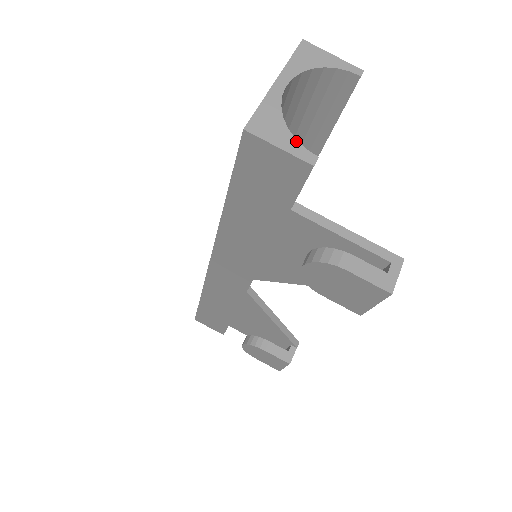
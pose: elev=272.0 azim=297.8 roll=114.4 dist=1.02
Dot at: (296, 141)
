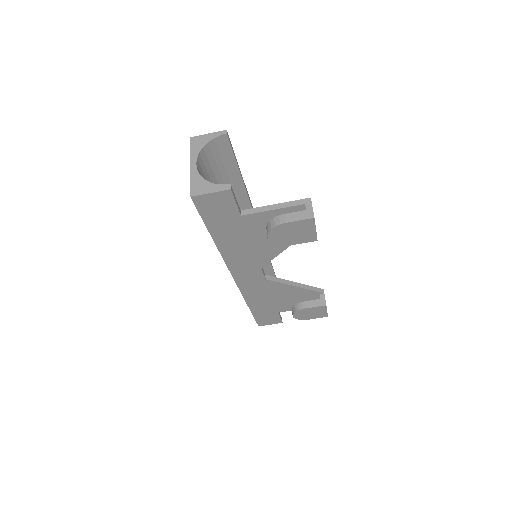
Dot at: (216, 185)
